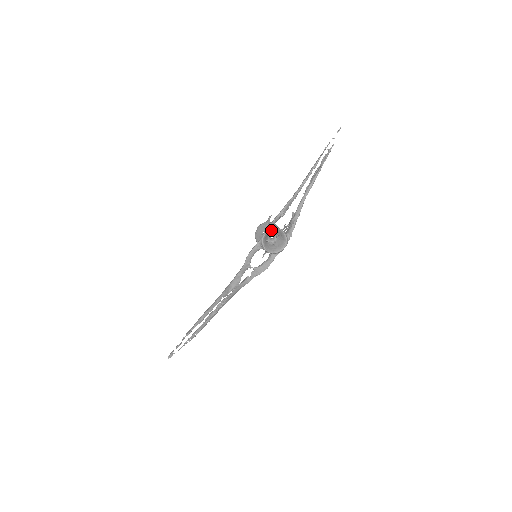
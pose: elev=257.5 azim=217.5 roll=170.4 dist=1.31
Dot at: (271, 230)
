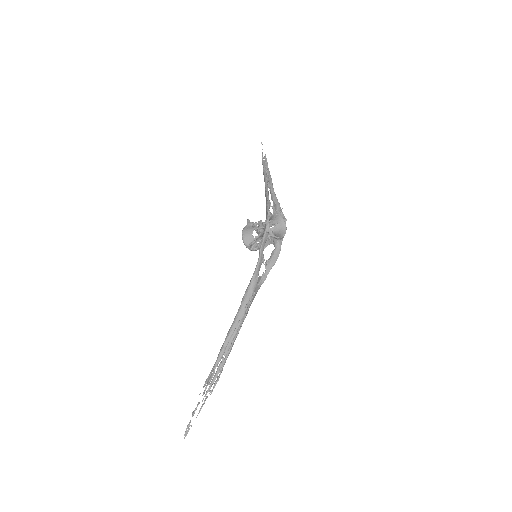
Dot at: (271, 217)
